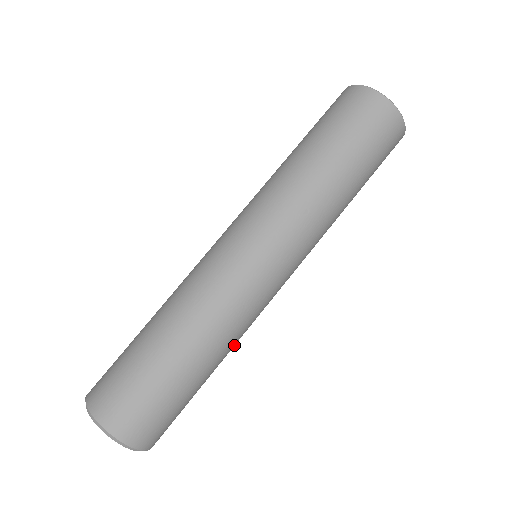
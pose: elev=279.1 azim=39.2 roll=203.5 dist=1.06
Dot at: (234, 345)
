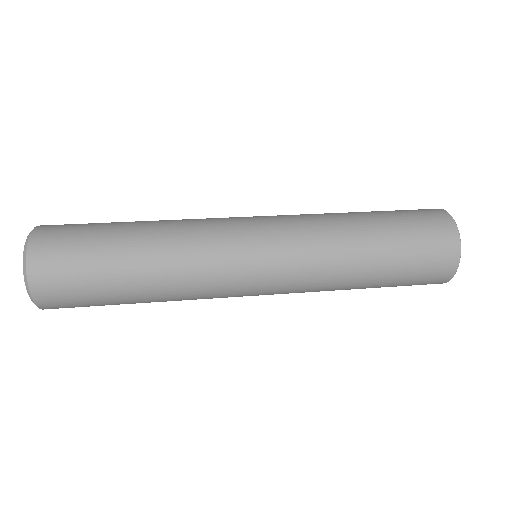
Dot at: (171, 244)
